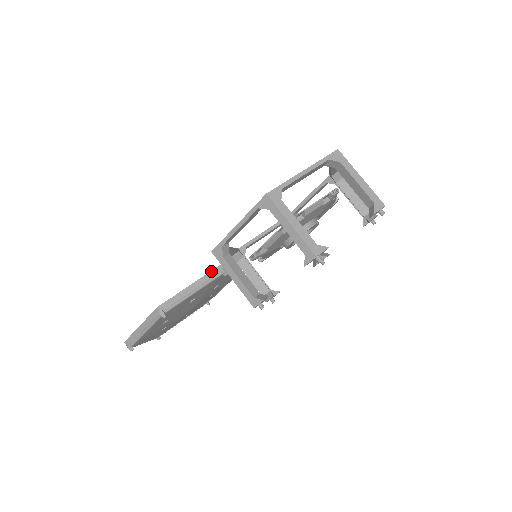
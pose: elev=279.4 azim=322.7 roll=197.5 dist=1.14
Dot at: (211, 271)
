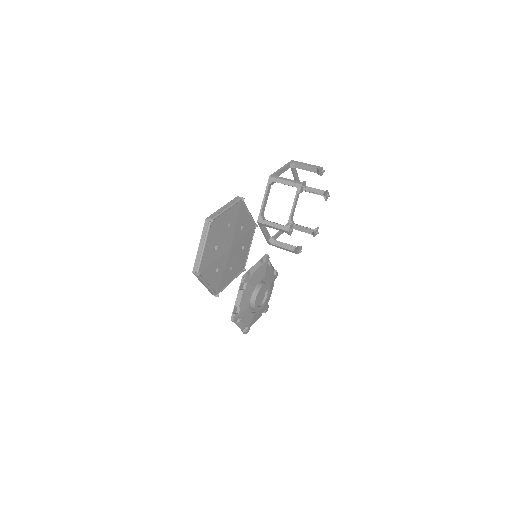
Dot at: occluded
